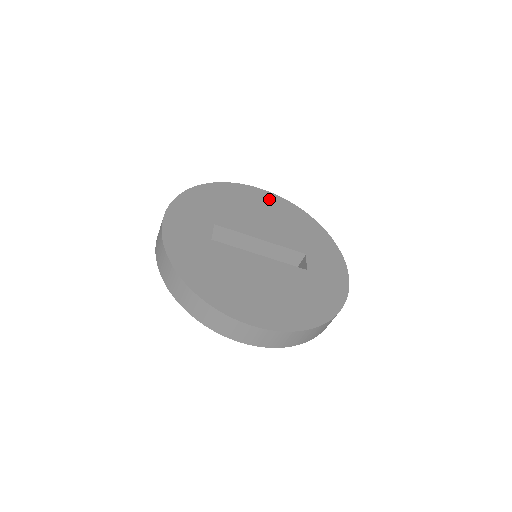
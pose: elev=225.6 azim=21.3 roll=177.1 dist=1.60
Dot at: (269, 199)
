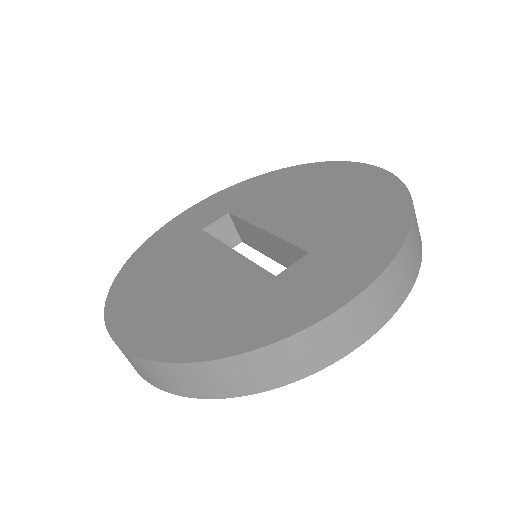
Dot at: (354, 175)
